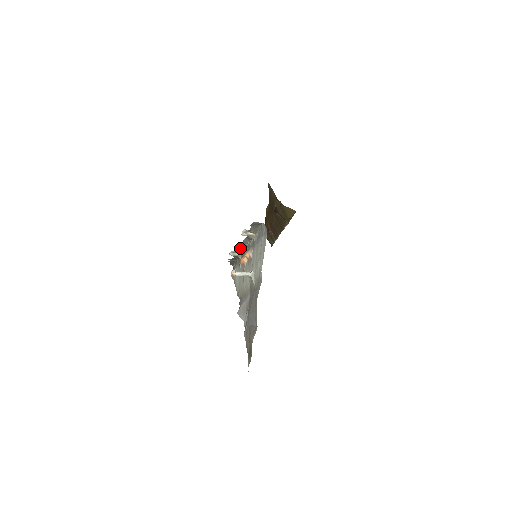
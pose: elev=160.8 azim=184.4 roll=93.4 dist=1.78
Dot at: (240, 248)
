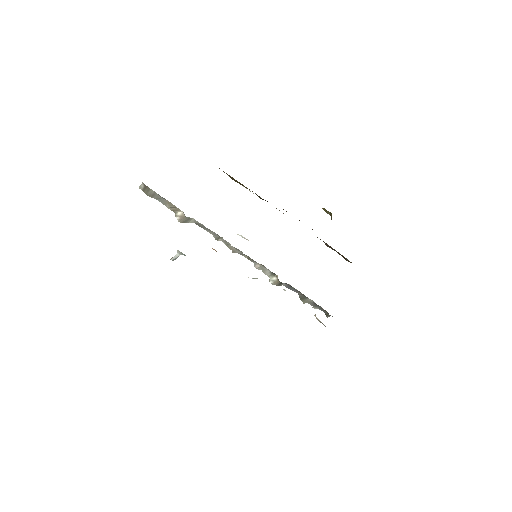
Dot at: (253, 262)
